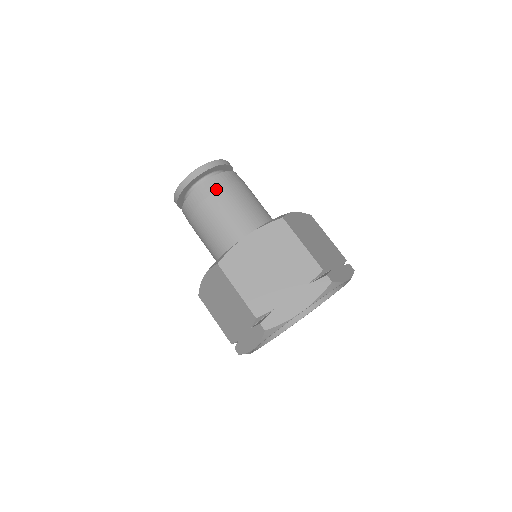
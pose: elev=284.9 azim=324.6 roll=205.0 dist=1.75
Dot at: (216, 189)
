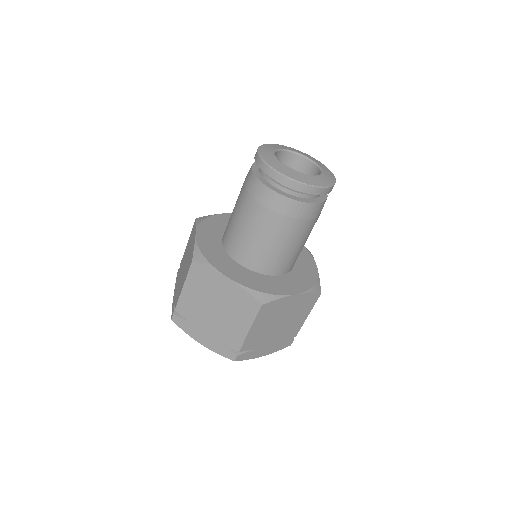
Dot at: (273, 209)
